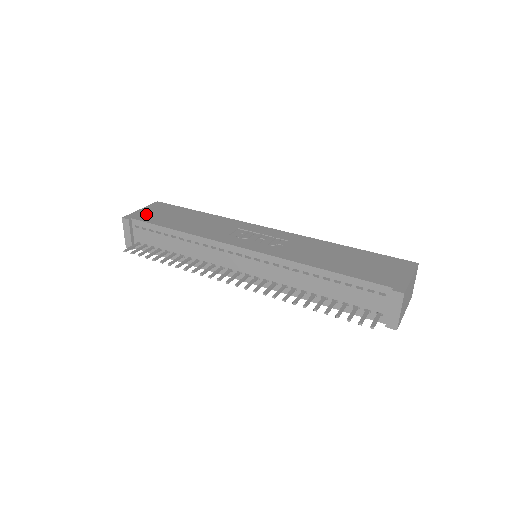
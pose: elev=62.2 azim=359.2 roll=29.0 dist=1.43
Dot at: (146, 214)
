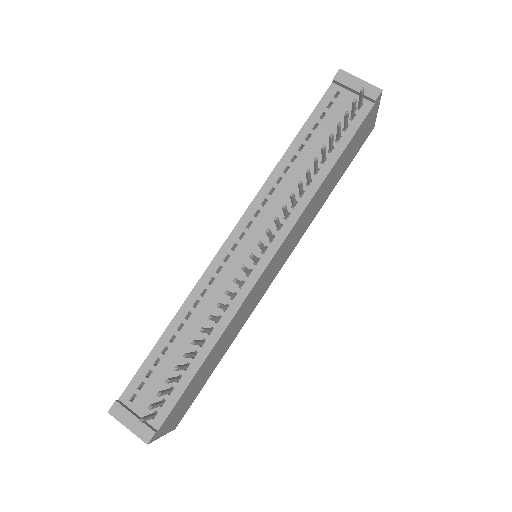
Dot at: occluded
